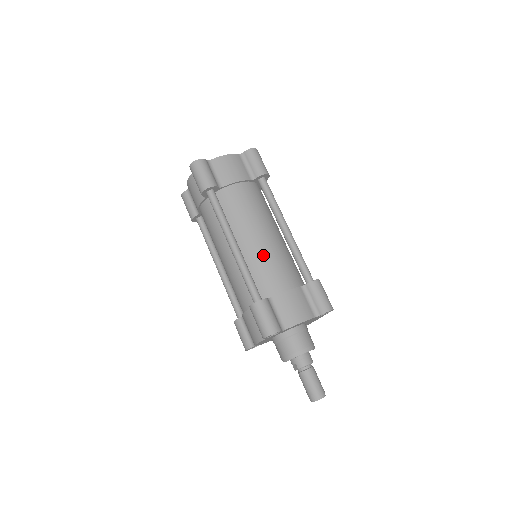
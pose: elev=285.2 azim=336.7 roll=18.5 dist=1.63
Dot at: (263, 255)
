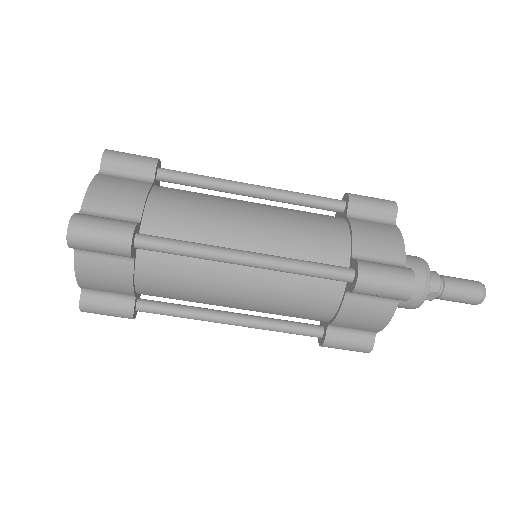
Dot at: (283, 231)
